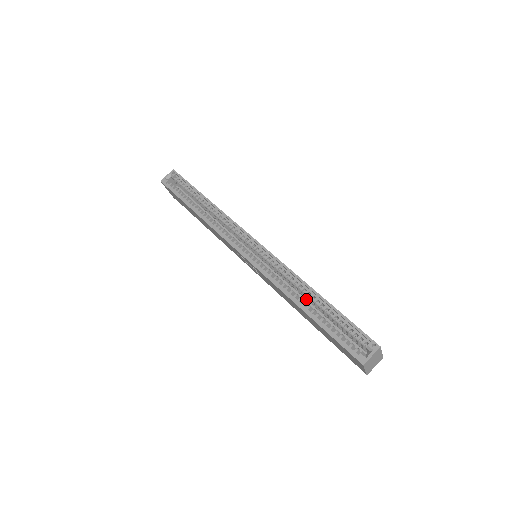
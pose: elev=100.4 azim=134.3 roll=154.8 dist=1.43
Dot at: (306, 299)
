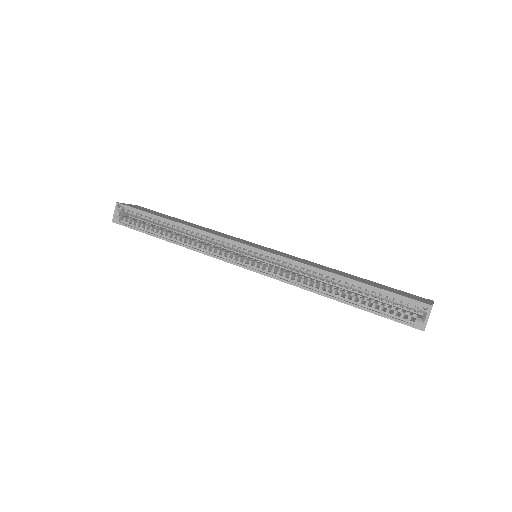
Dot at: occluded
